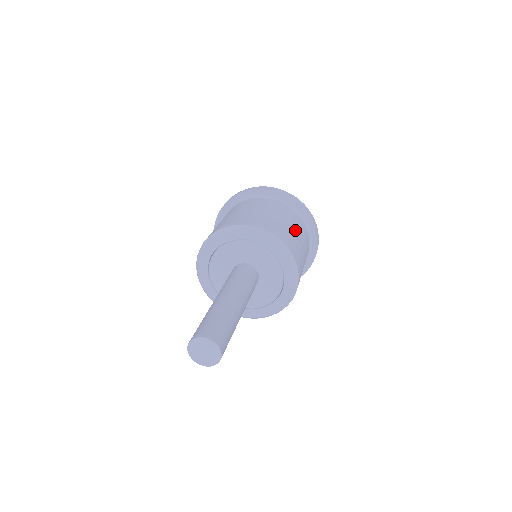
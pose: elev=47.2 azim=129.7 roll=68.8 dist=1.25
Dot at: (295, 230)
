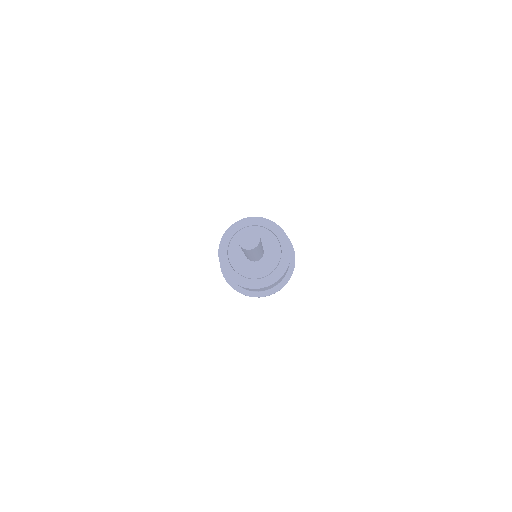
Dot at: occluded
